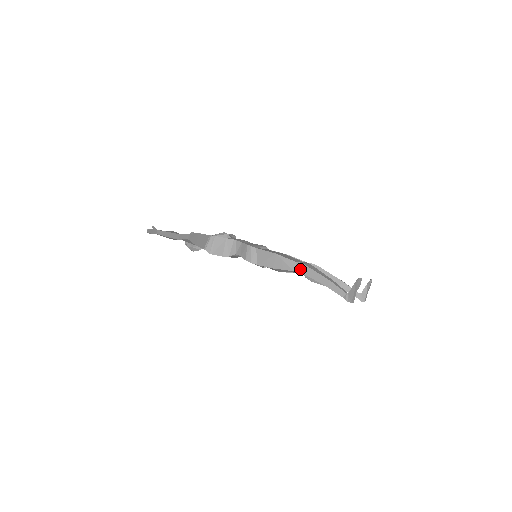
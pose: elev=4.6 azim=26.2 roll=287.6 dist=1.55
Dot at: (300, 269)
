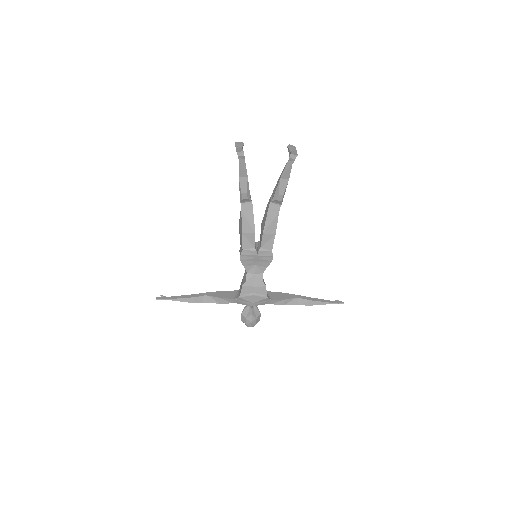
Dot at: occluded
